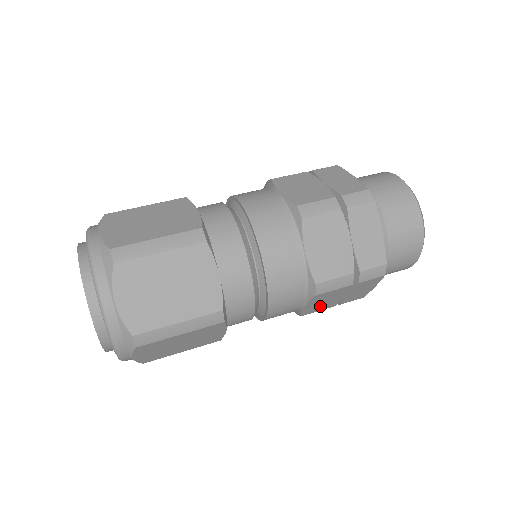
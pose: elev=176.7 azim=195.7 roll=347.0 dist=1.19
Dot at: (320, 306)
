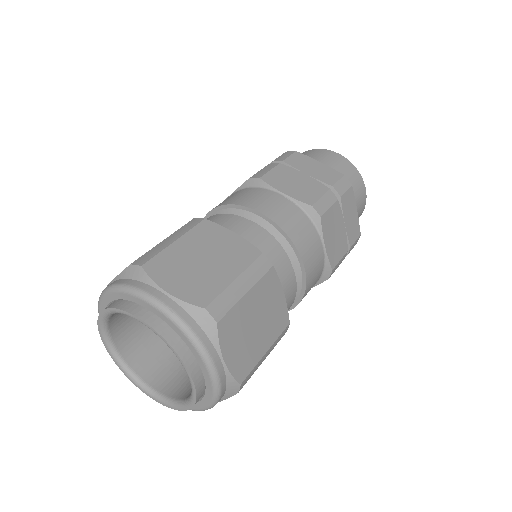
Dot at: (336, 247)
